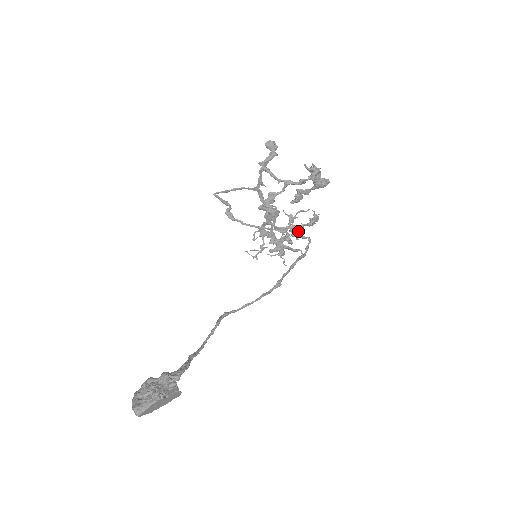
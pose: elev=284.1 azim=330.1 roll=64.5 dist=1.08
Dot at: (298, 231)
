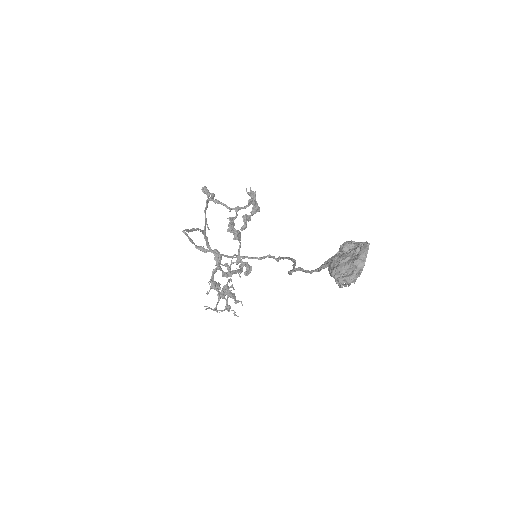
Dot at: (228, 288)
